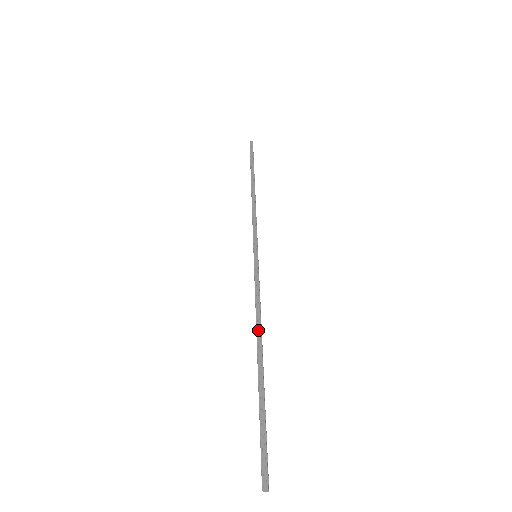
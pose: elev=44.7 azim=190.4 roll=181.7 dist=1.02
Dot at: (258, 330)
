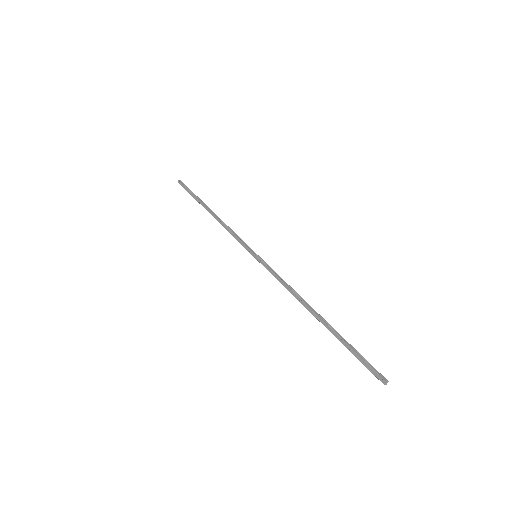
Dot at: (300, 301)
